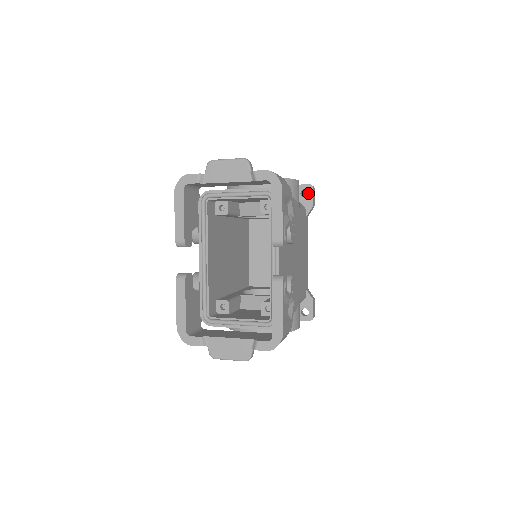
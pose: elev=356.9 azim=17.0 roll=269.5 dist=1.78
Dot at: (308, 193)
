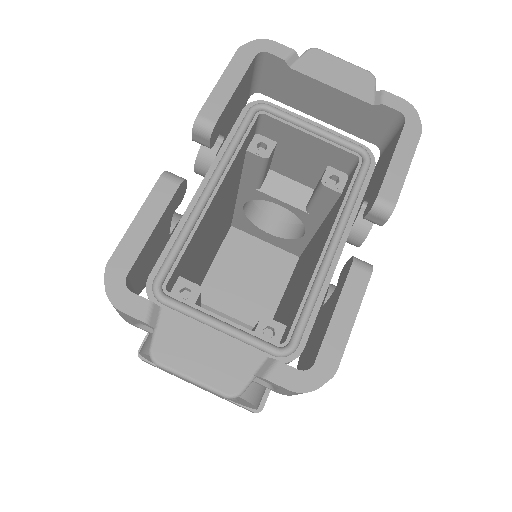
Dot at: occluded
